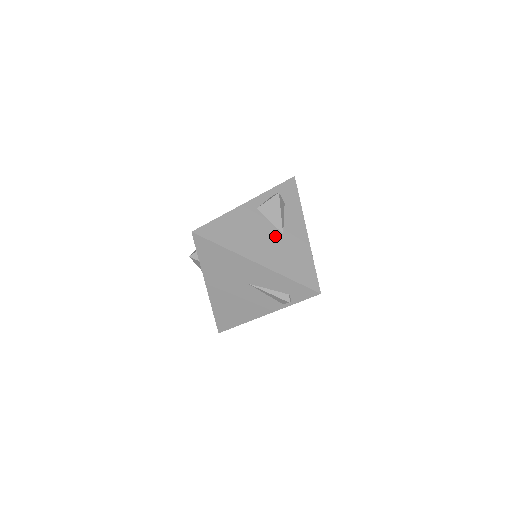
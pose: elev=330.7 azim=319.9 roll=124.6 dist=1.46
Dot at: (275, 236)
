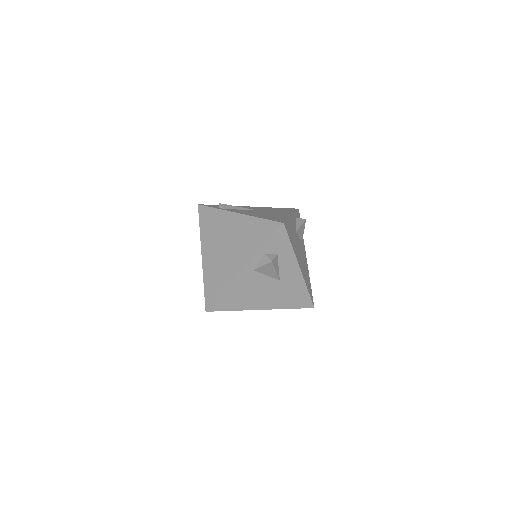
Dot at: (273, 285)
